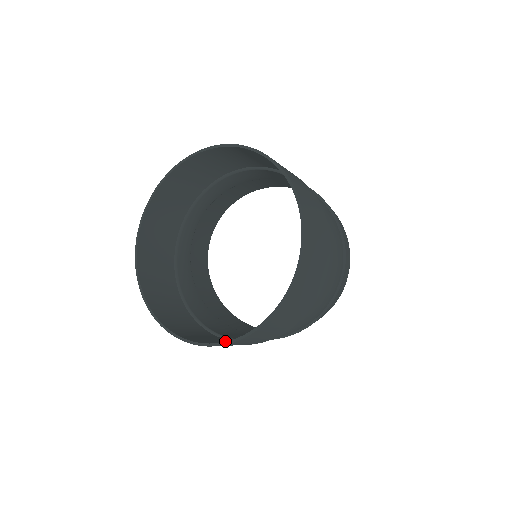
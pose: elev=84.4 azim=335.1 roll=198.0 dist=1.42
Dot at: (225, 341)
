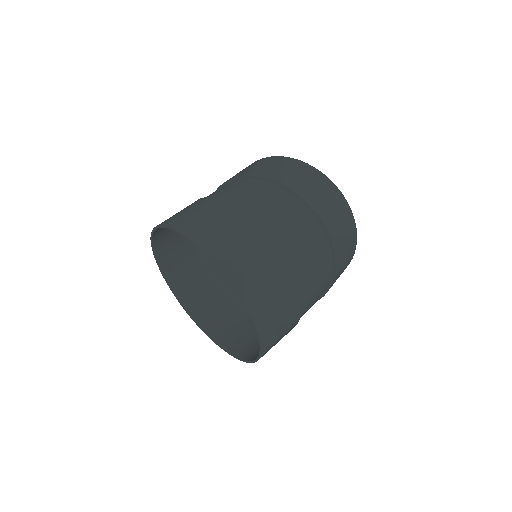
Dot at: occluded
